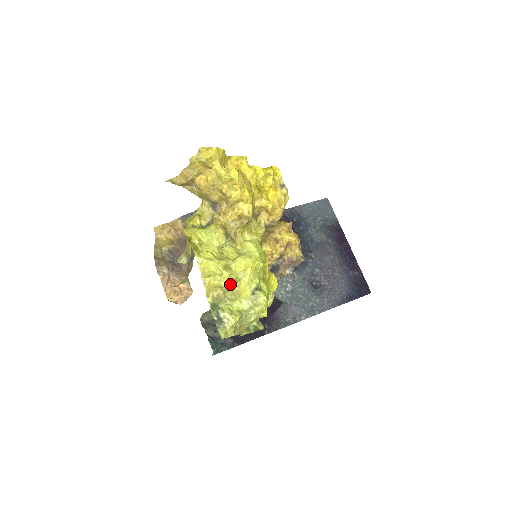
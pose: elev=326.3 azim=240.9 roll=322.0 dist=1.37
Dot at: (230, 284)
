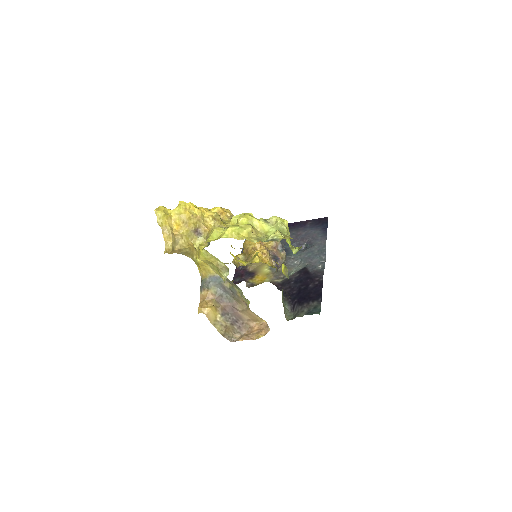
Dot at: (251, 226)
